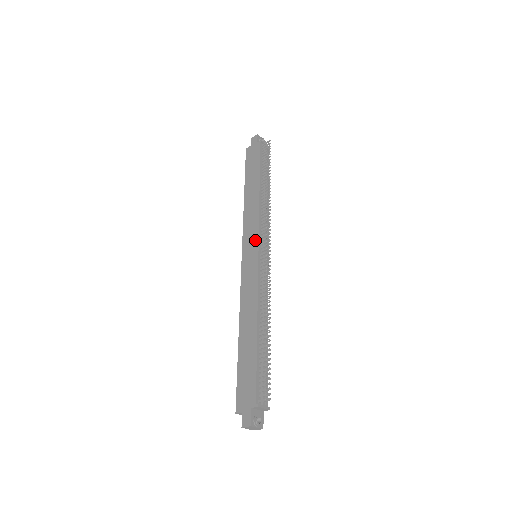
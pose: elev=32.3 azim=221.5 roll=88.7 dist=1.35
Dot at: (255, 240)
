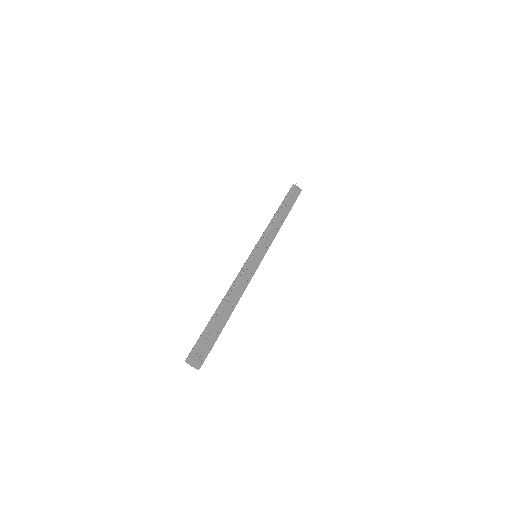
Dot at: occluded
